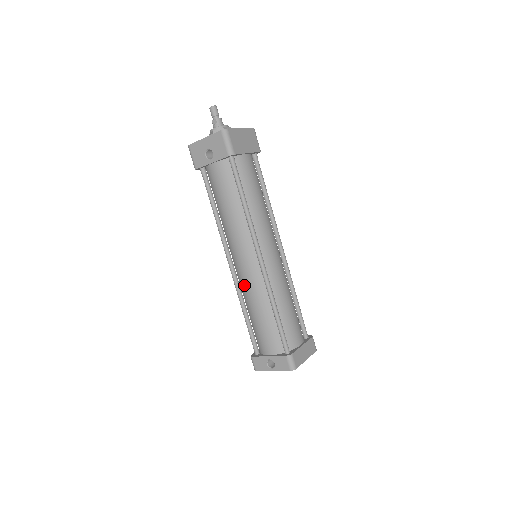
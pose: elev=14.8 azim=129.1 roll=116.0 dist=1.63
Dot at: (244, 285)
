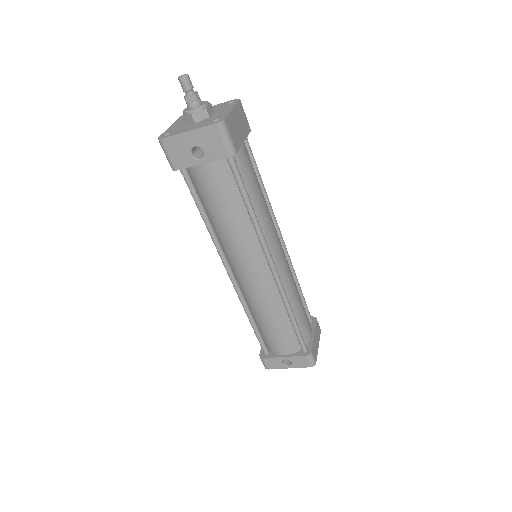
Dot at: (252, 295)
